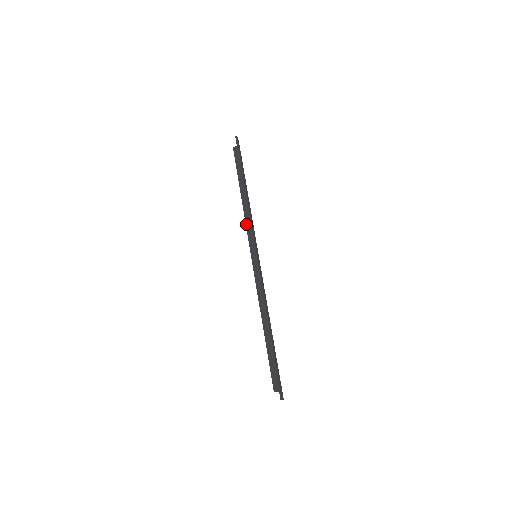
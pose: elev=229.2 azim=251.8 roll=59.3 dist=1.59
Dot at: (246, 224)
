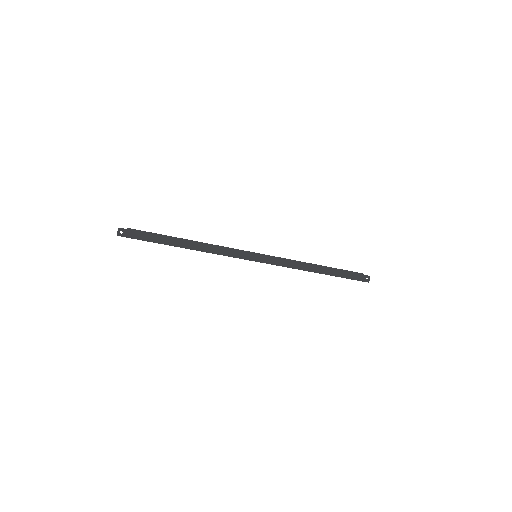
Dot at: occluded
